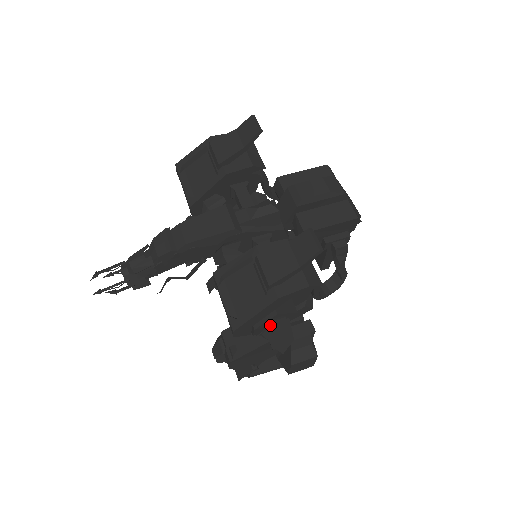
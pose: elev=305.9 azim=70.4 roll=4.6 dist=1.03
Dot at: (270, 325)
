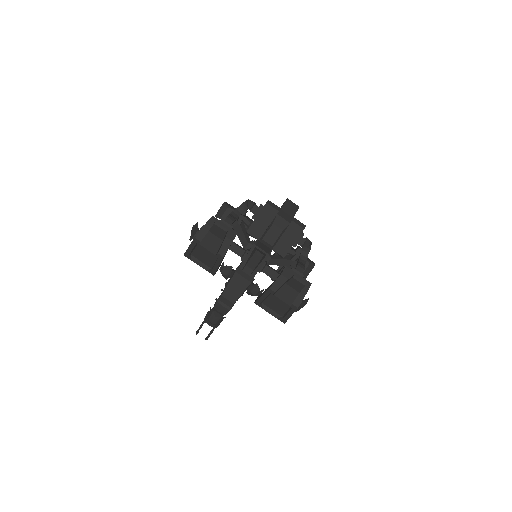
Dot at: (298, 309)
